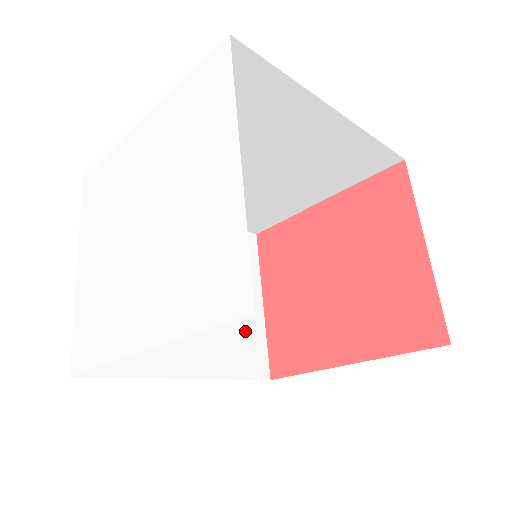
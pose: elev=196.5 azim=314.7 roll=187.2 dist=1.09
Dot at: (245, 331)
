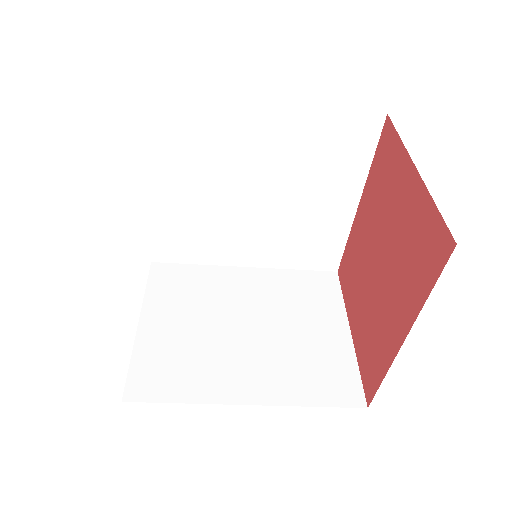
Dot at: (325, 359)
